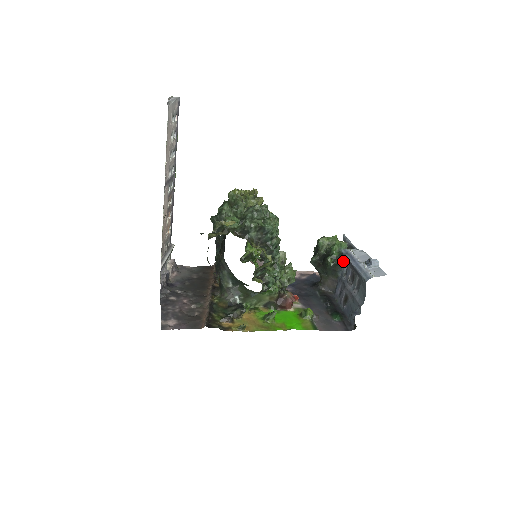
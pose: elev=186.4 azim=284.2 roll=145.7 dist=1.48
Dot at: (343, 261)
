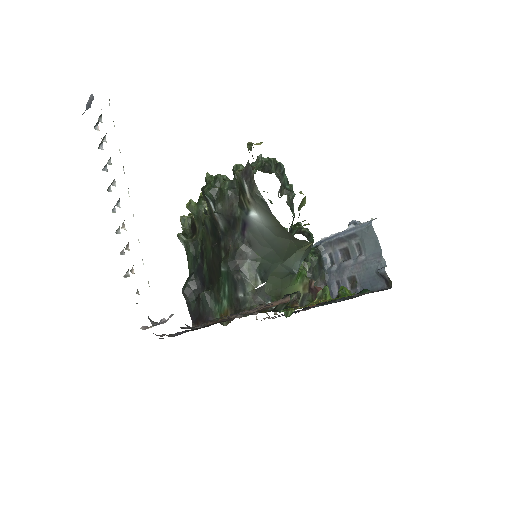
Dot at: (322, 253)
